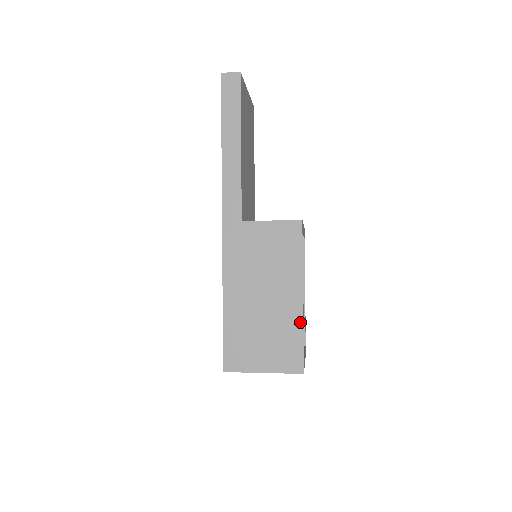
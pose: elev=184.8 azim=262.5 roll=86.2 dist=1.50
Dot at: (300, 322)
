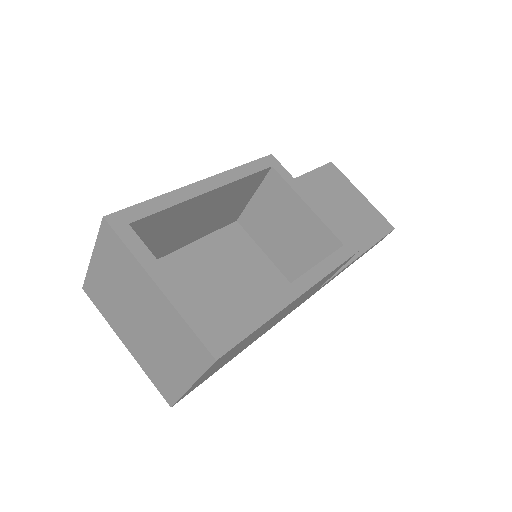
Dot at: (172, 194)
